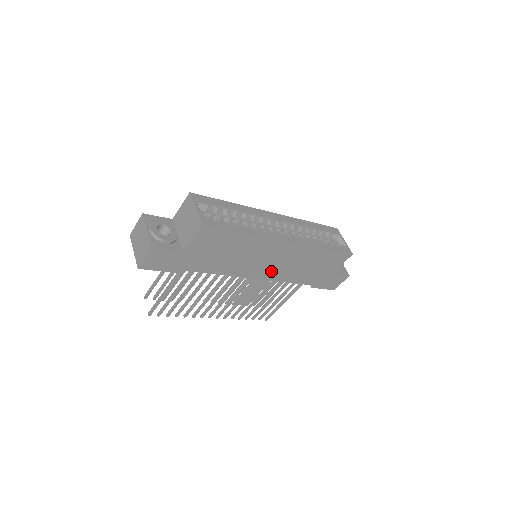
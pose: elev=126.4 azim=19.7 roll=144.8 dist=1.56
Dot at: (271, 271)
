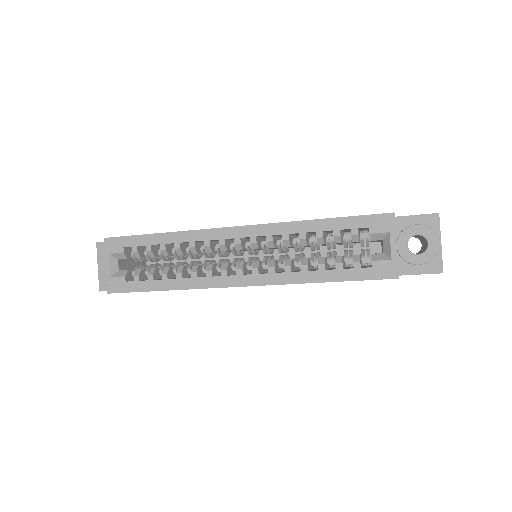
Dot at: occluded
